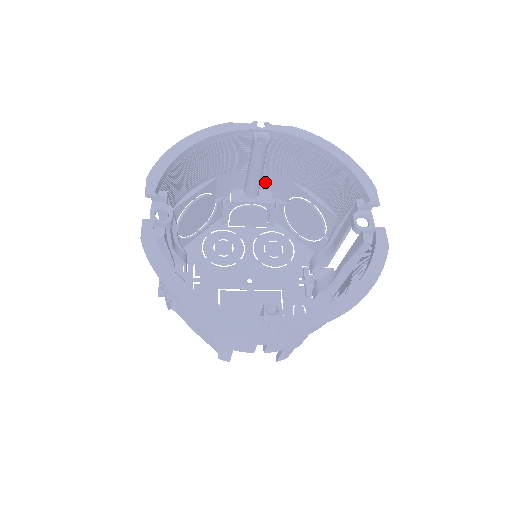
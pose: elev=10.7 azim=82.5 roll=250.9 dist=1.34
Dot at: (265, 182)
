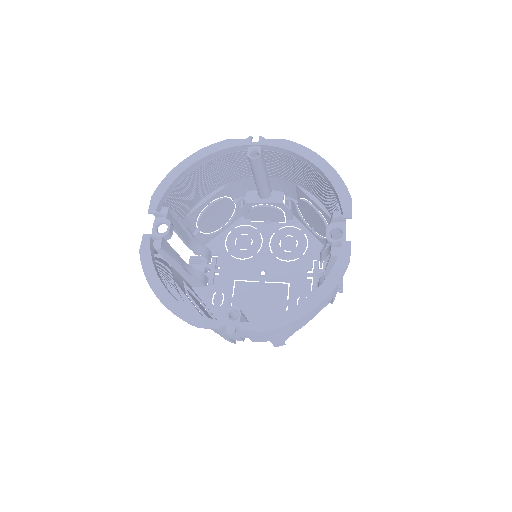
Dot at: (275, 184)
